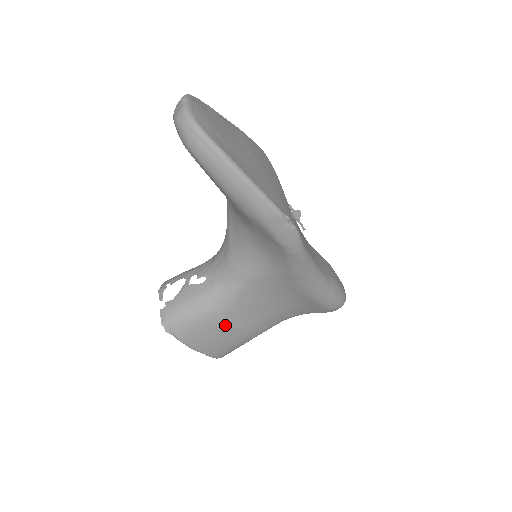
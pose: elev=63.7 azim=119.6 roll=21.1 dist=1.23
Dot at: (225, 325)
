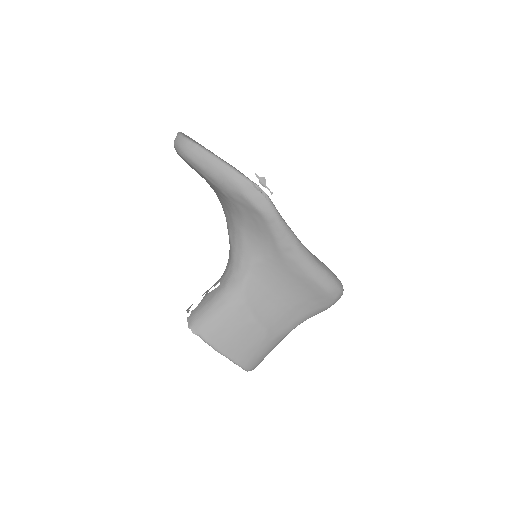
Dot at: (241, 320)
